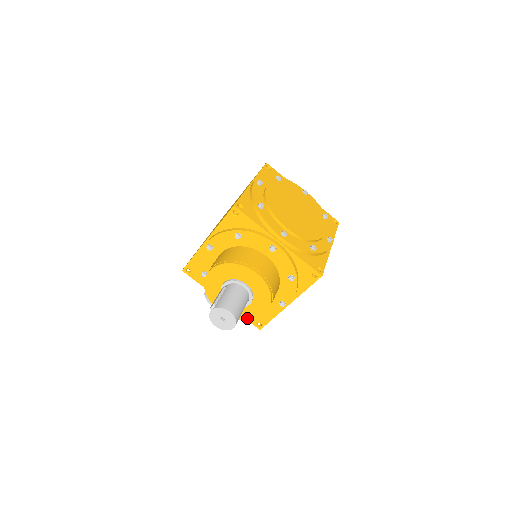
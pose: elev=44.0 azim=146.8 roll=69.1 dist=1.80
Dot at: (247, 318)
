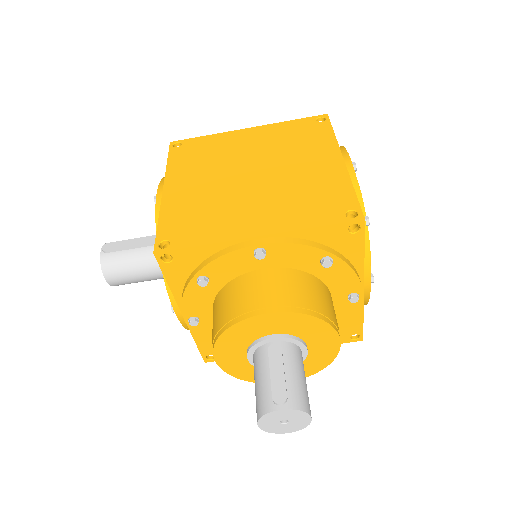
Dot at: (251, 379)
